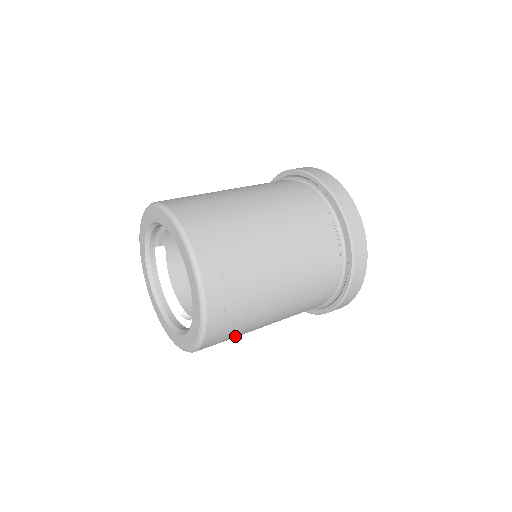
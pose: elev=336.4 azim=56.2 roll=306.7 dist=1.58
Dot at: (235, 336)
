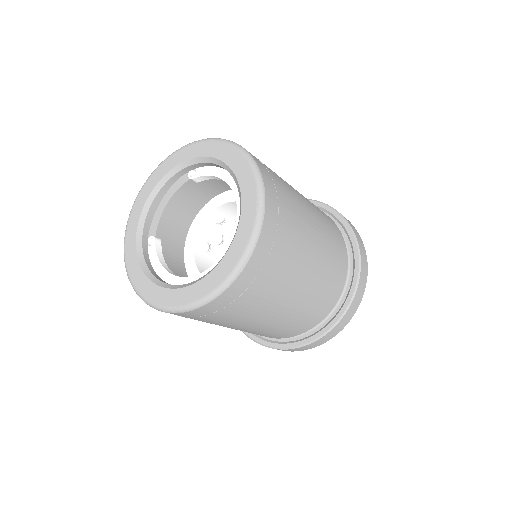
Dot at: (282, 264)
